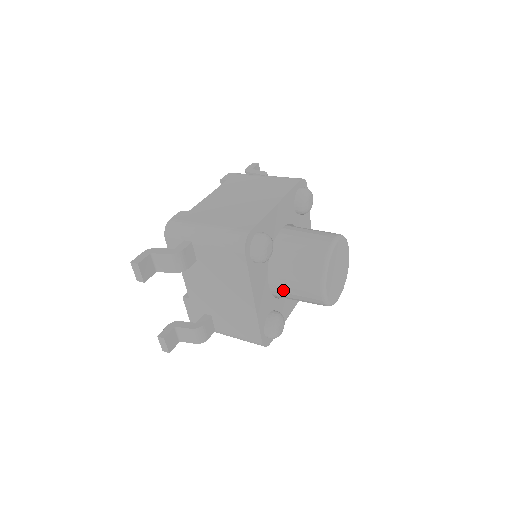
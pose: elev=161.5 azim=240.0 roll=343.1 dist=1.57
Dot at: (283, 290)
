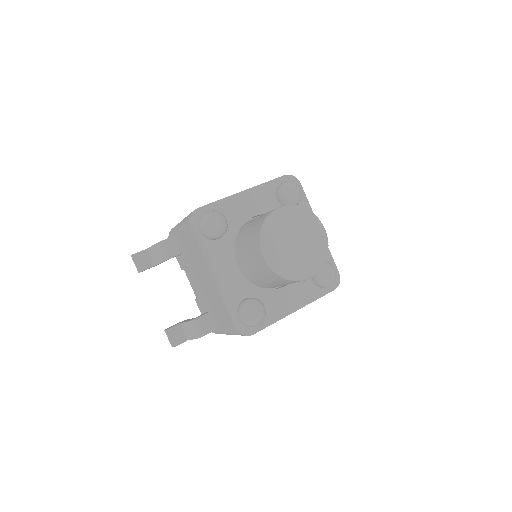
Dot at: (249, 270)
